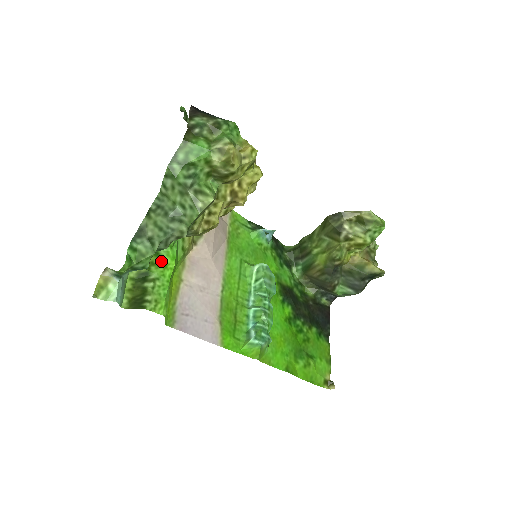
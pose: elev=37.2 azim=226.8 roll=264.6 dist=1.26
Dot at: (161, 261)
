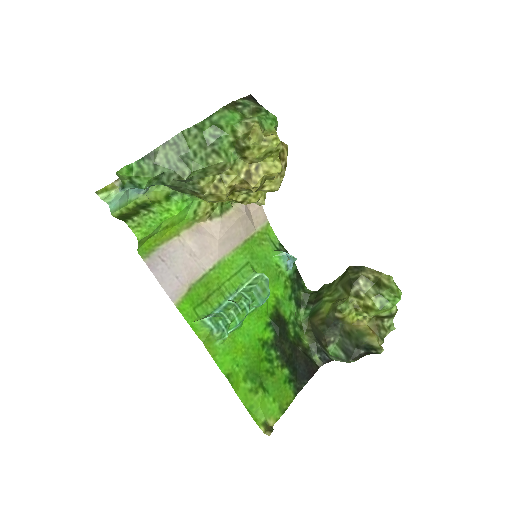
Dot at: (167, 204)
